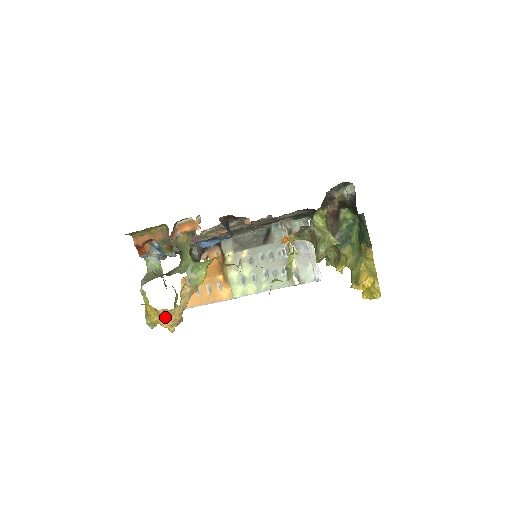
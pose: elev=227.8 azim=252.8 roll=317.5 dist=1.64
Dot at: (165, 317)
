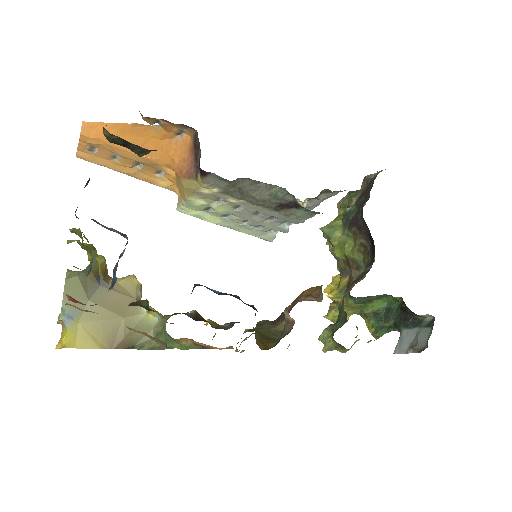
Dot at: occluded
